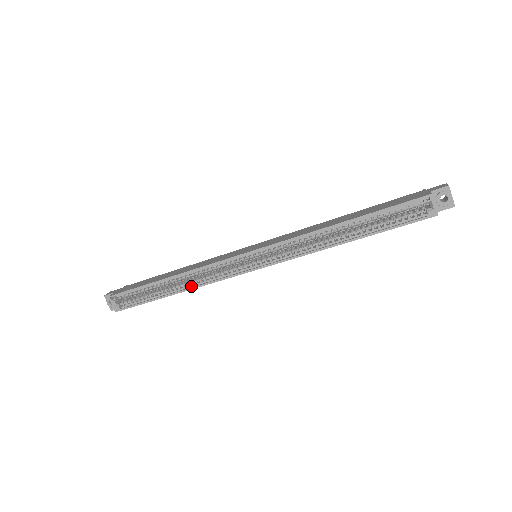
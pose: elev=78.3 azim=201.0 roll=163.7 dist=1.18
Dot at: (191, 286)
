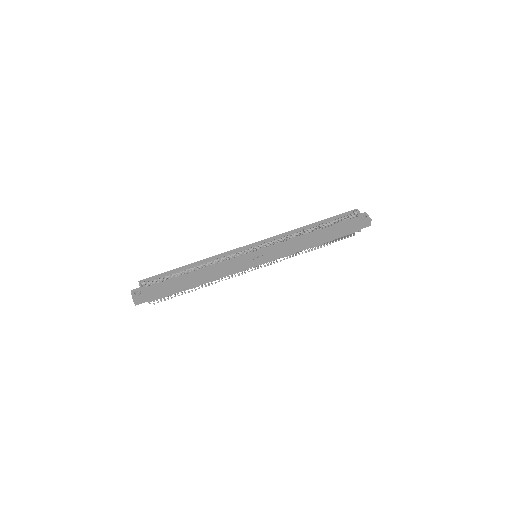
Dot at: (209, 267)
